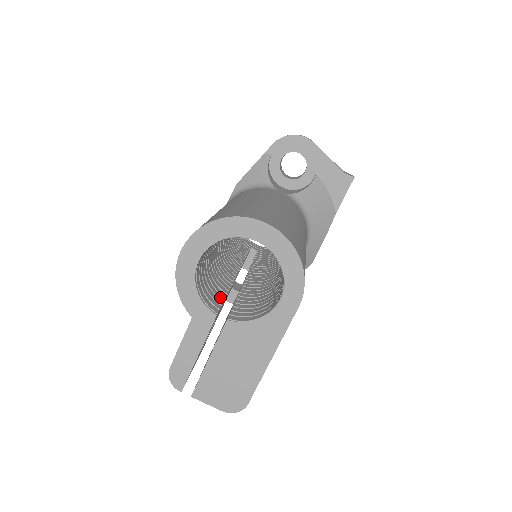
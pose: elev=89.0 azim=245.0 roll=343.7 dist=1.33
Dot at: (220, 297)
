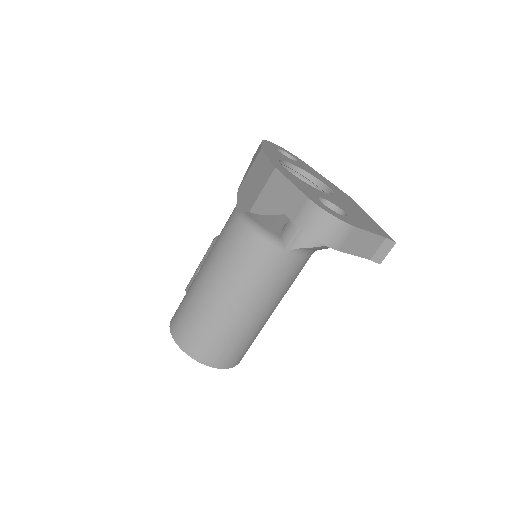
Dot at: occluded
